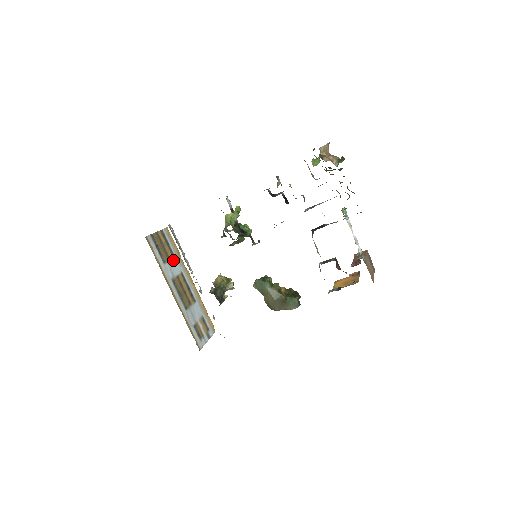
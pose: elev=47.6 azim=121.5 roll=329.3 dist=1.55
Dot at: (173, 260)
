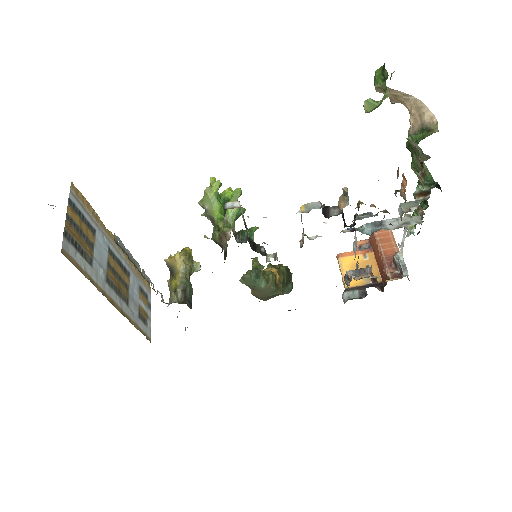
Dot at: (96, 241)
